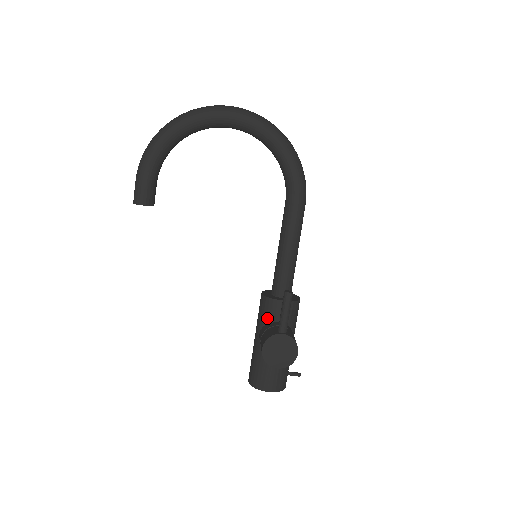
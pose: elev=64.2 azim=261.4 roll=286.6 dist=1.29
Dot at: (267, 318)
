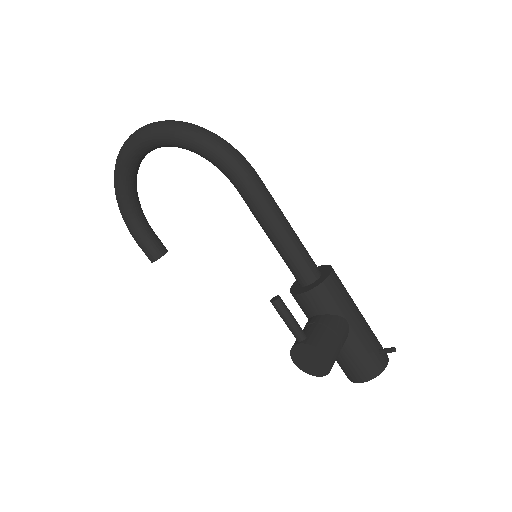
Dot at: occluded
